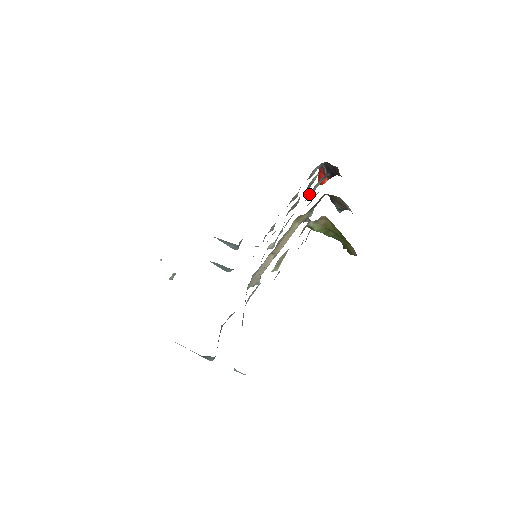
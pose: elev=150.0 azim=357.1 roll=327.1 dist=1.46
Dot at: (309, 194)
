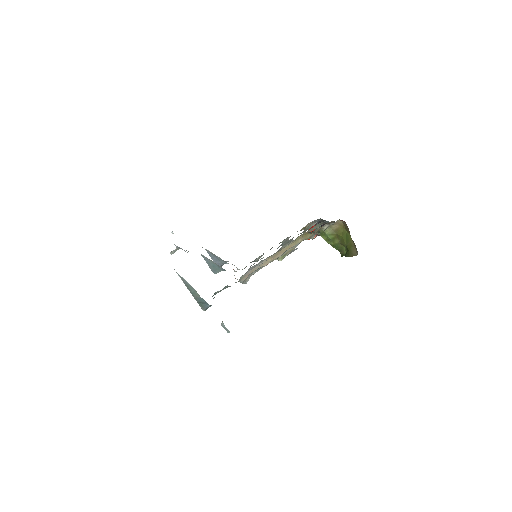
Dot at: (308, 231)
